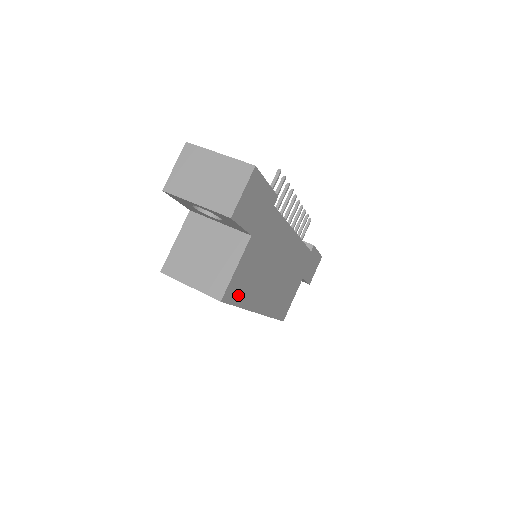
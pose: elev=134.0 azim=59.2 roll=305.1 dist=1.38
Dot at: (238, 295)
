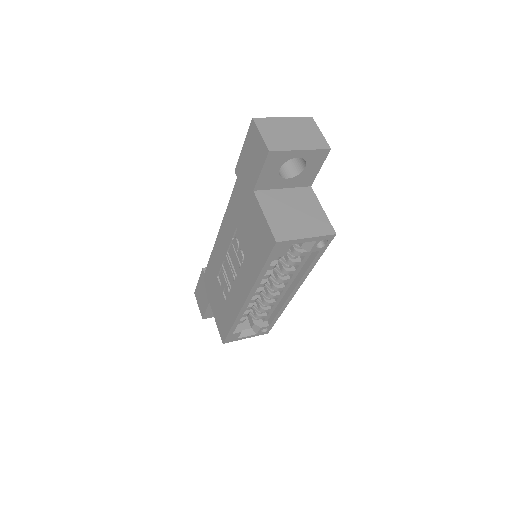
Dot at: occluded
